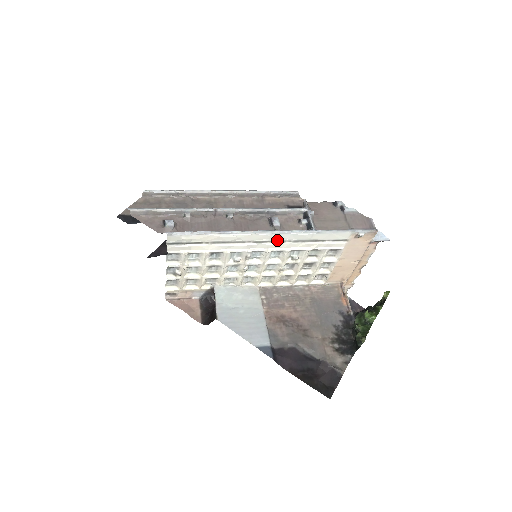
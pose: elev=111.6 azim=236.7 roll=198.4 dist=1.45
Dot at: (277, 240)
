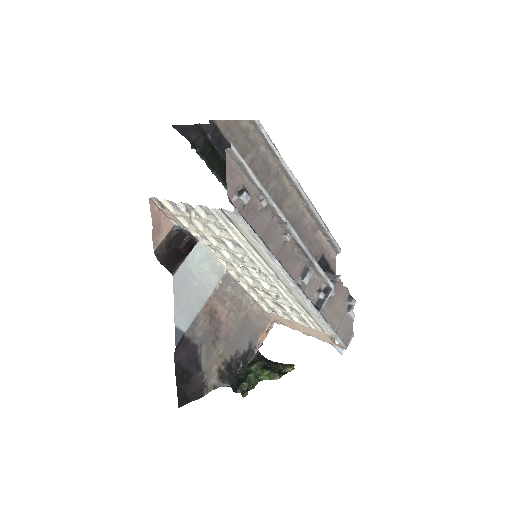
Dot at: (290, 289)
